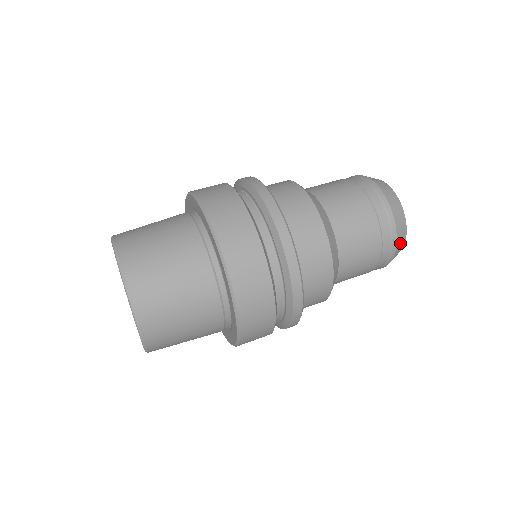
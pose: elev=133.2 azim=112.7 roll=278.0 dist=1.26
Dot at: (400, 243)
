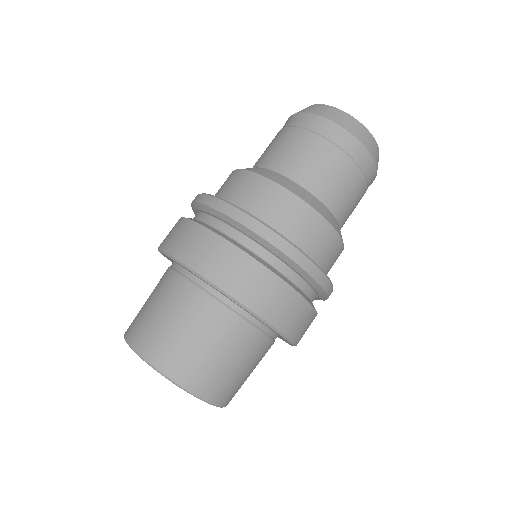
Dot at: occluded
